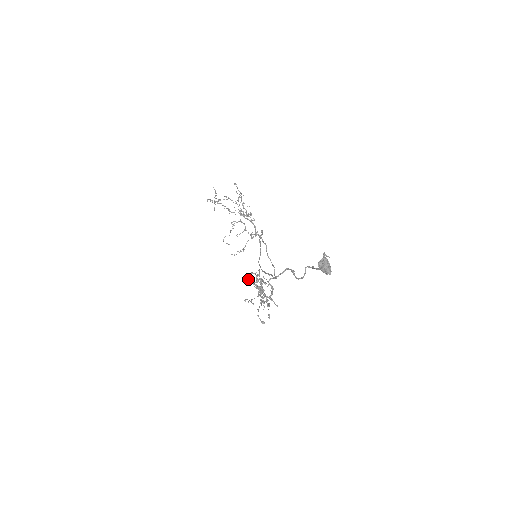
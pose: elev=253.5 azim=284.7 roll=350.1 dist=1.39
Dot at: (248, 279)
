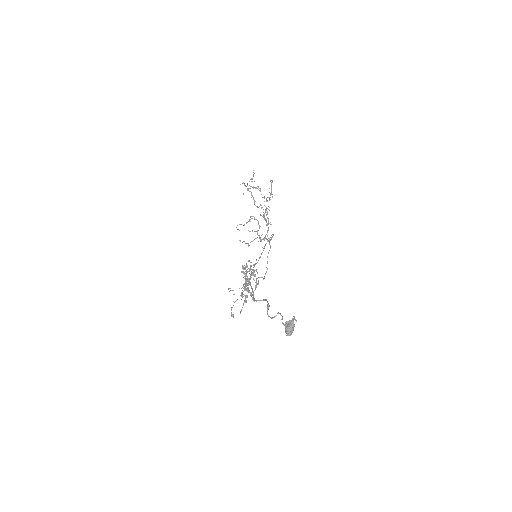
Dot at: (242, 265)
